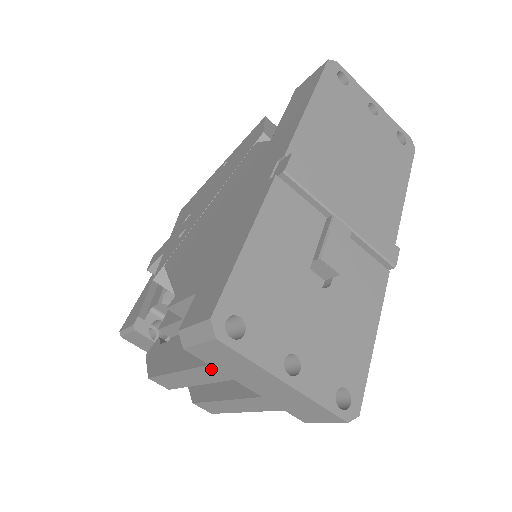
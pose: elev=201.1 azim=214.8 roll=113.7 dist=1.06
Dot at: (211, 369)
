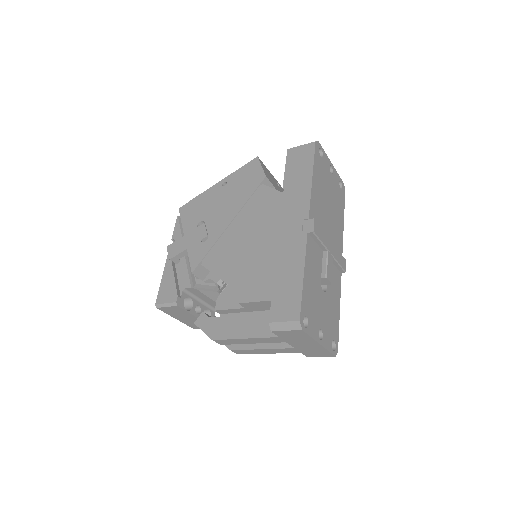
Dot at: (277, 338)
